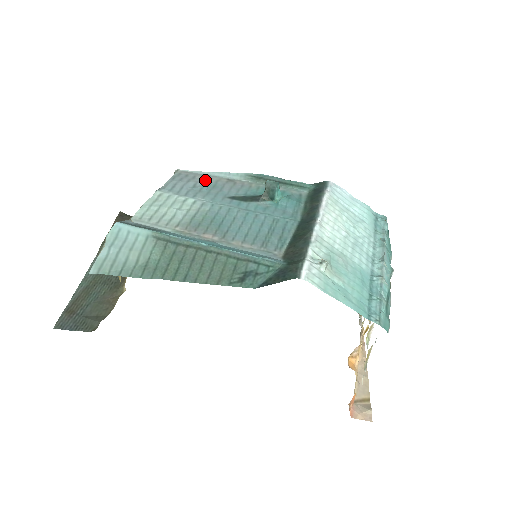
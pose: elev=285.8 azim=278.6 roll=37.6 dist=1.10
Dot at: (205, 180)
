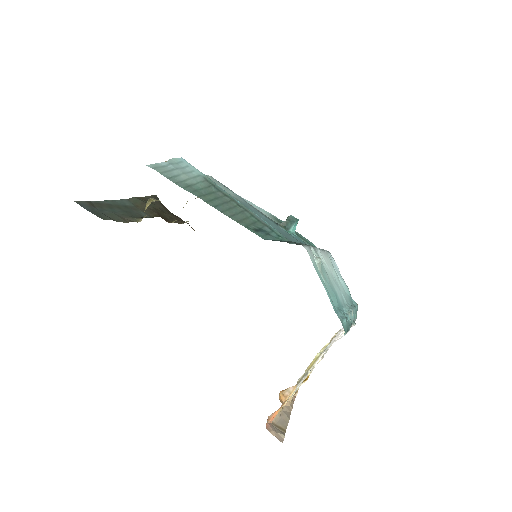
Dot at: occluded
